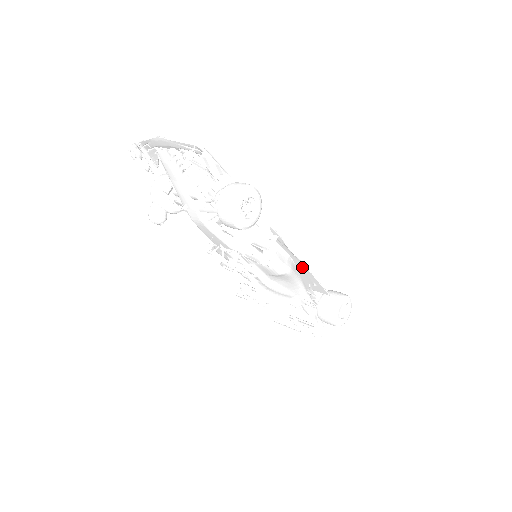
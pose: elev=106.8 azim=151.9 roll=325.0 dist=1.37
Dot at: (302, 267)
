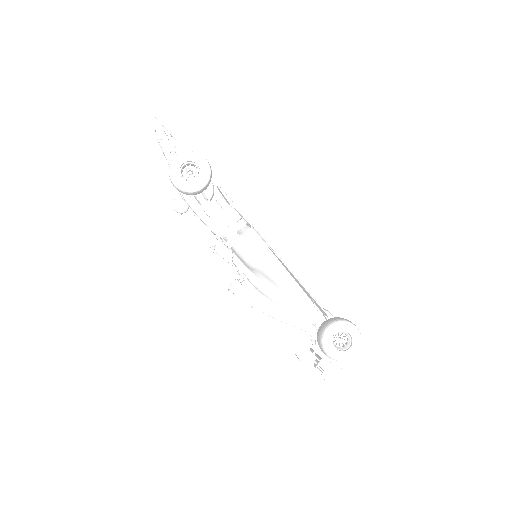
Dot at: (286, 268)
